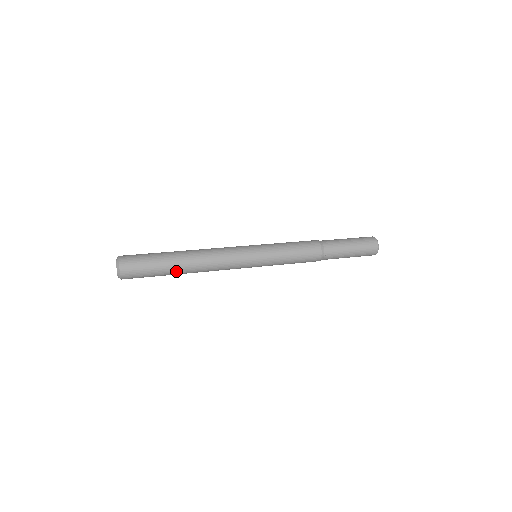
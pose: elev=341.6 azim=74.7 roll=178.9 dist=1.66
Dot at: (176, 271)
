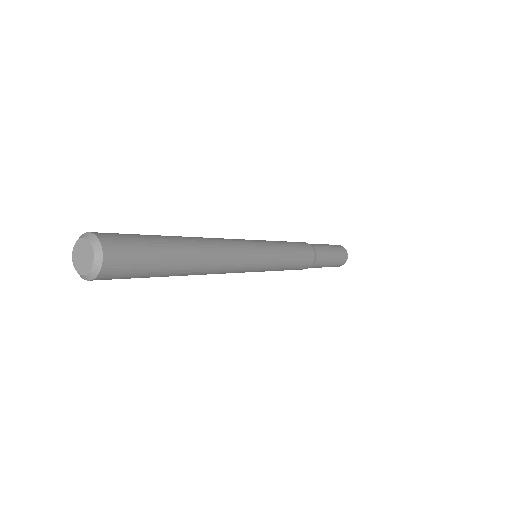
Dot at: (184, 260)
